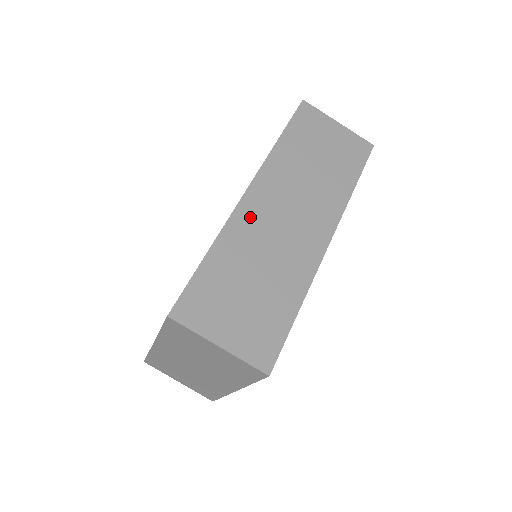
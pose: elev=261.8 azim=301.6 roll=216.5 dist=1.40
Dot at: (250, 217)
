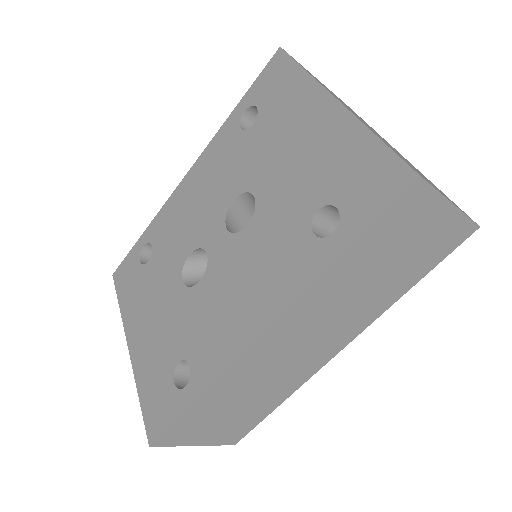
Dot at: (255, 359)
